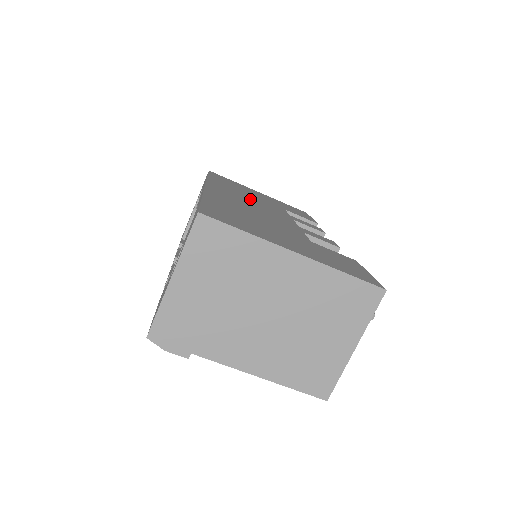
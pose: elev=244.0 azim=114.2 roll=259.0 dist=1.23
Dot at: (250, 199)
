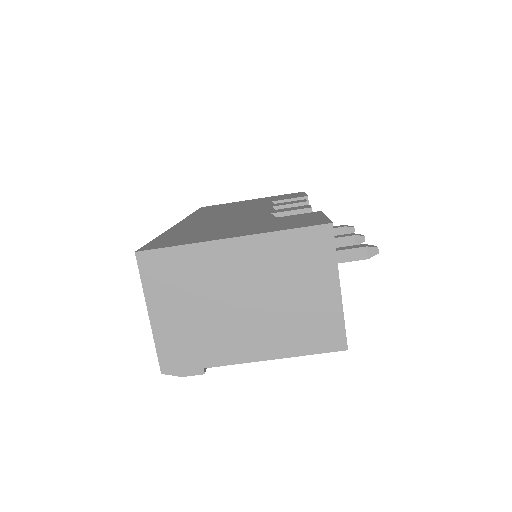
Dot at: occluded
